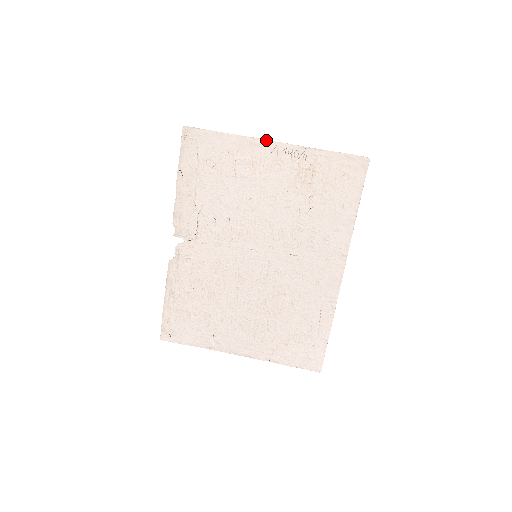
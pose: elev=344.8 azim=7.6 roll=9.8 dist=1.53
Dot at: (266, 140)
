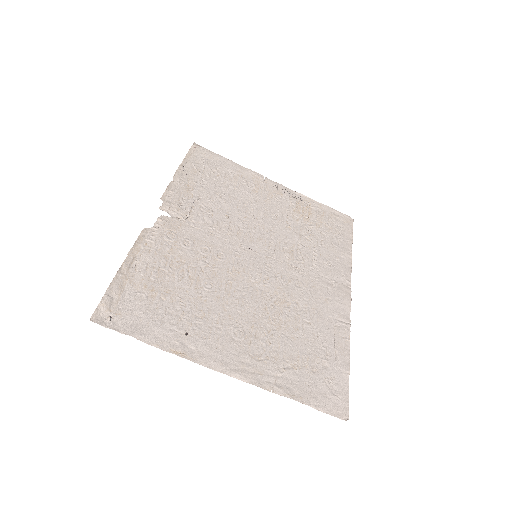
Dot at: (268, 179)
